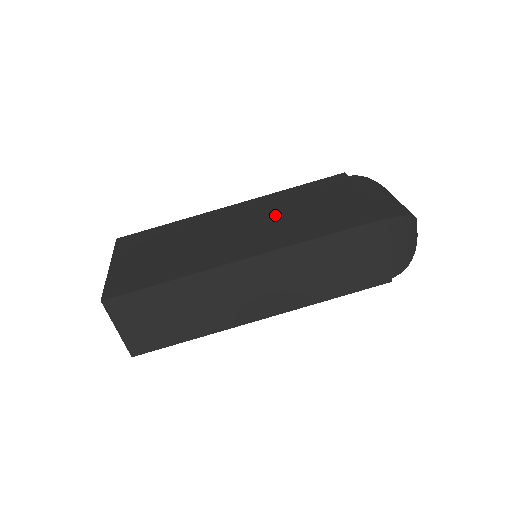
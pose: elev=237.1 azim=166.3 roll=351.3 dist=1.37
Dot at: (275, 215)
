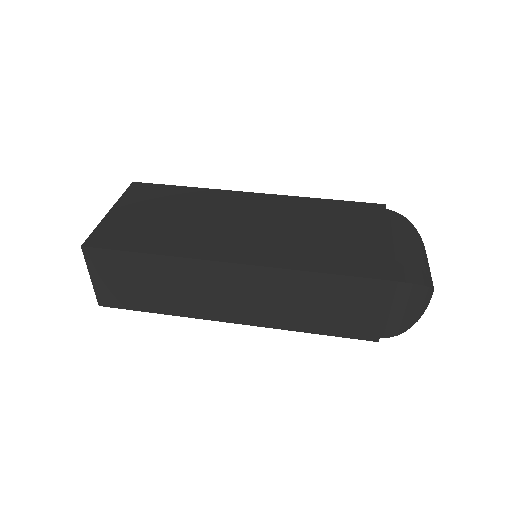
Dot at: (289, 224)
